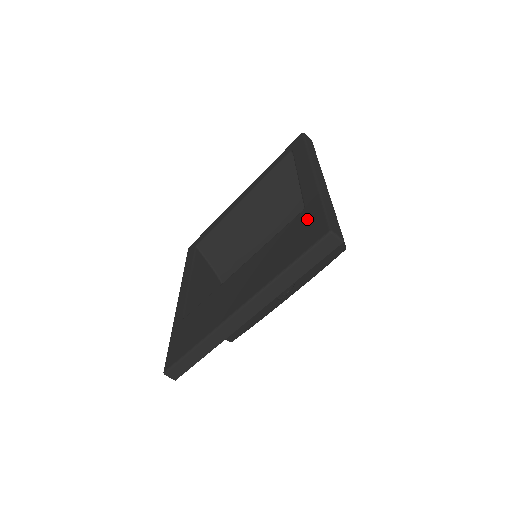
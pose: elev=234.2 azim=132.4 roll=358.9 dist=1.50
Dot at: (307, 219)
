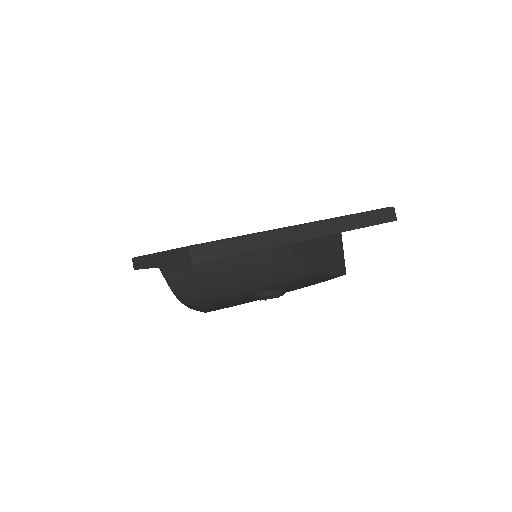
Dot at: occluded
